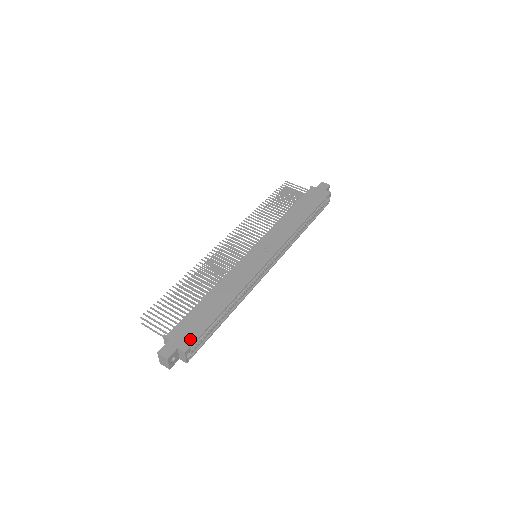
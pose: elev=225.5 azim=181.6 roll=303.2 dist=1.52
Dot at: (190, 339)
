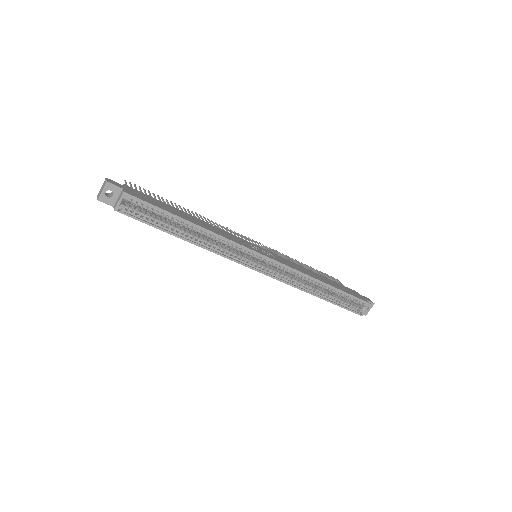
Dot at: (139, 196)
